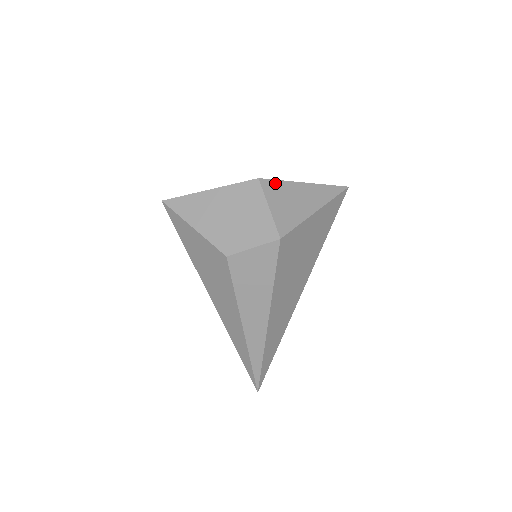
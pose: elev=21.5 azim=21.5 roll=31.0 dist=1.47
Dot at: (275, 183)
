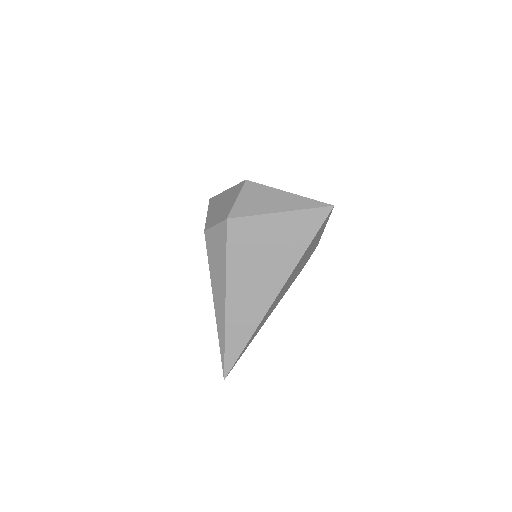
Dot at: (258, 186)
